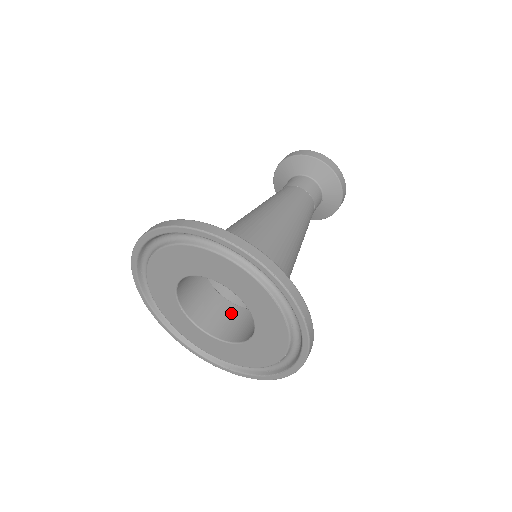
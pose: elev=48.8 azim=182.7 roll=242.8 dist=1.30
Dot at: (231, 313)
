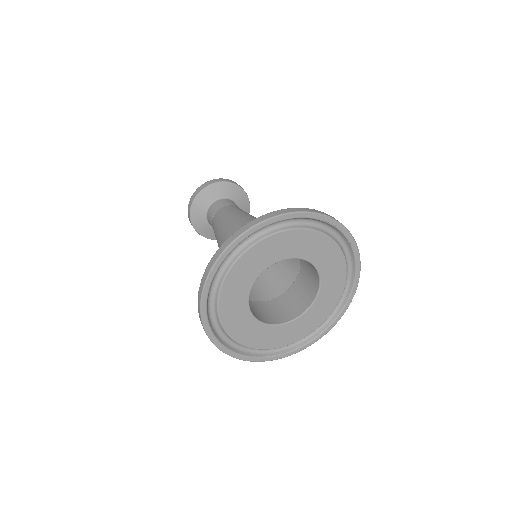
Dot at: (255, 306)
